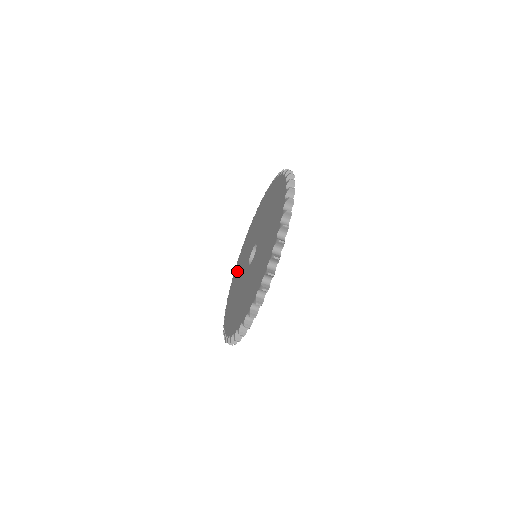
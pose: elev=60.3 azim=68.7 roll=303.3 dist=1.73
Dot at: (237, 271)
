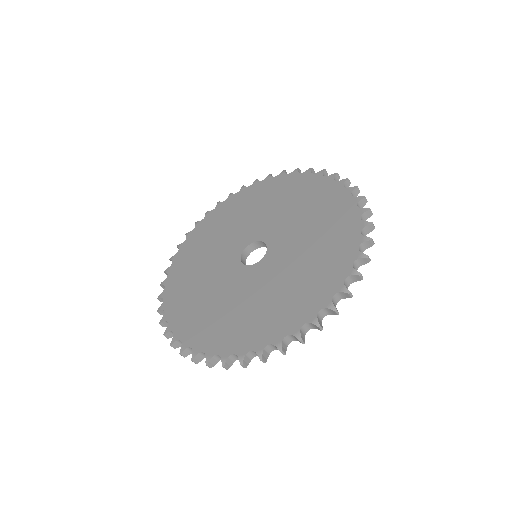
Dot at: (258, 197)
